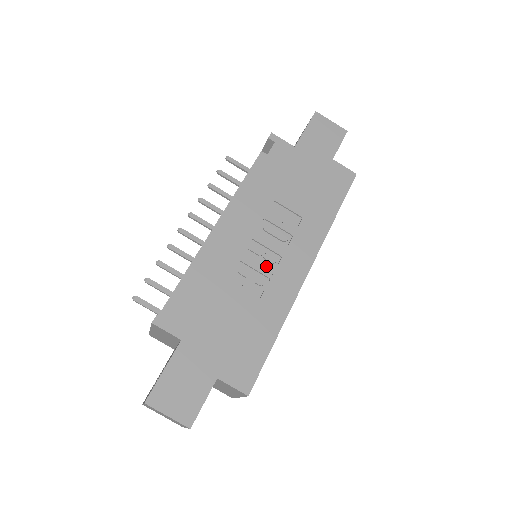
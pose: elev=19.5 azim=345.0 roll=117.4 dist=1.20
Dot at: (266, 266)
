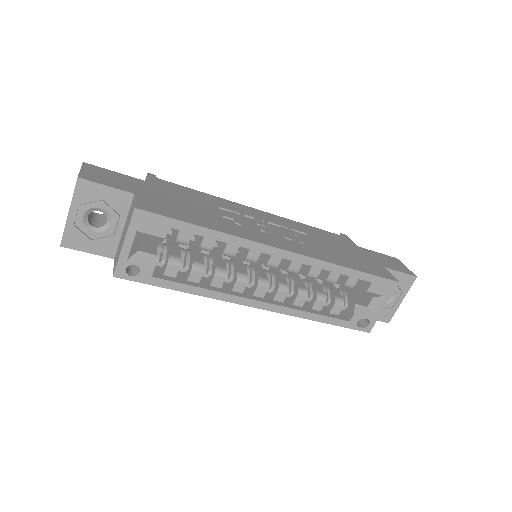
Dot at: (254, 228)
